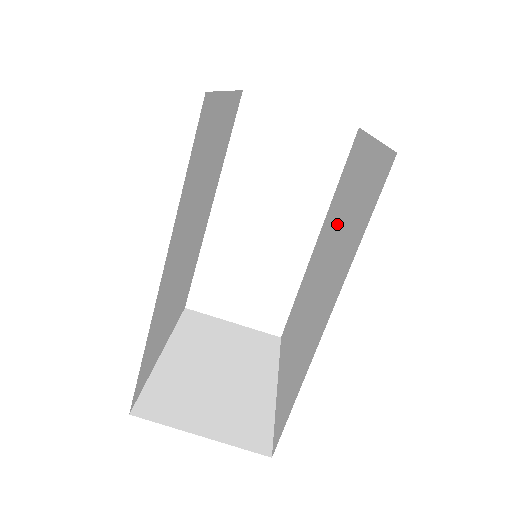
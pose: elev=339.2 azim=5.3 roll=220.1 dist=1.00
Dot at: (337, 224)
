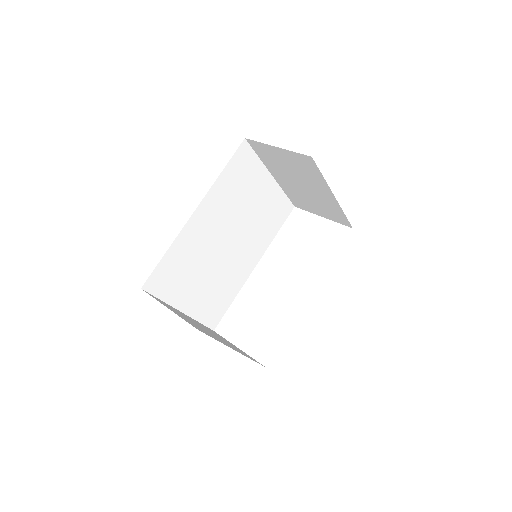
Dot at: occluded
